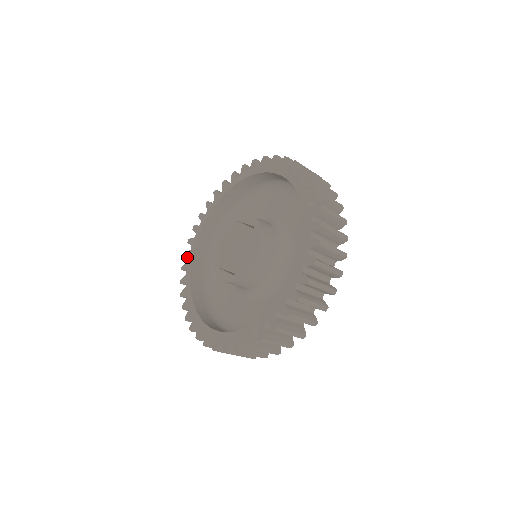
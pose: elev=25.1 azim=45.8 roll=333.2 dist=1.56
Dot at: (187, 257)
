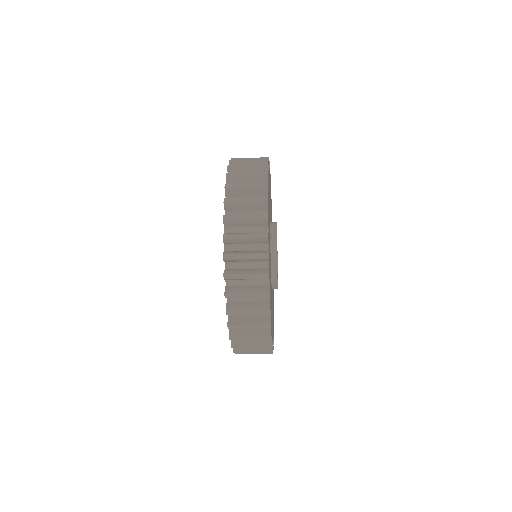
Dot at: occluded
